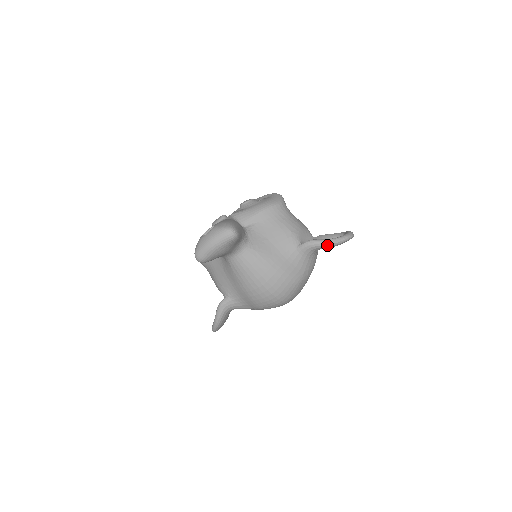
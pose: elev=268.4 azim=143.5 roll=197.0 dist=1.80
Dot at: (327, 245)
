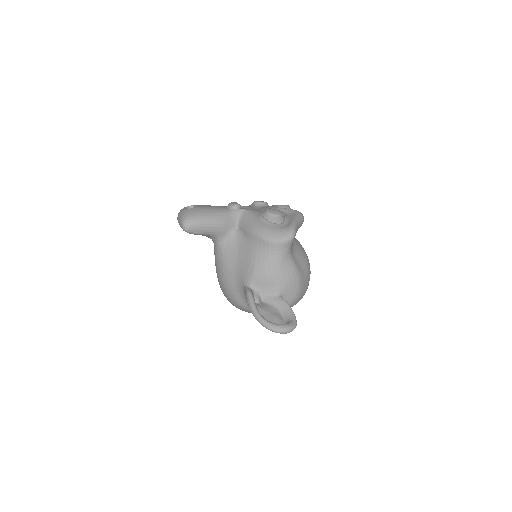
Dot at: (252, 312)
